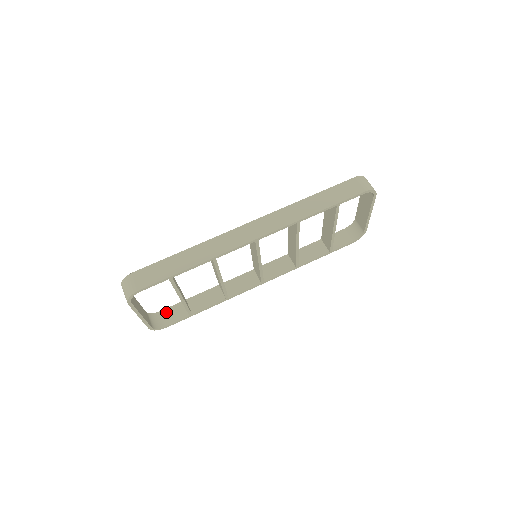
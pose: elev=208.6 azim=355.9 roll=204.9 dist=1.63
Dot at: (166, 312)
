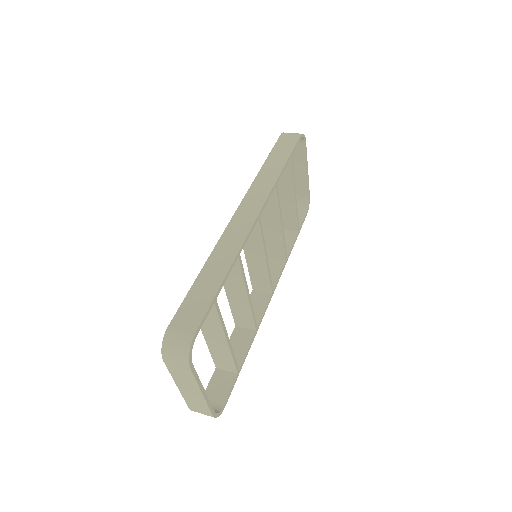
Dot at: (209, 392)
